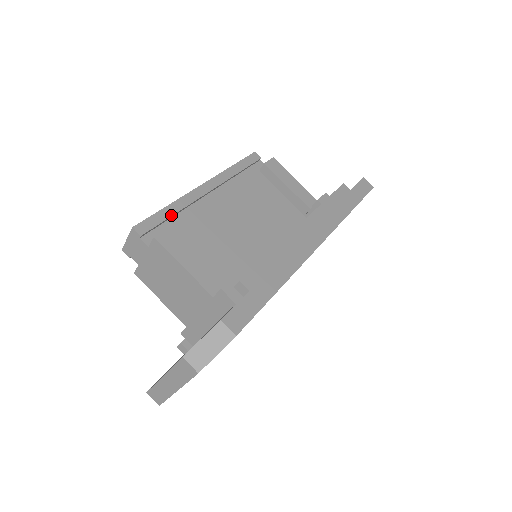
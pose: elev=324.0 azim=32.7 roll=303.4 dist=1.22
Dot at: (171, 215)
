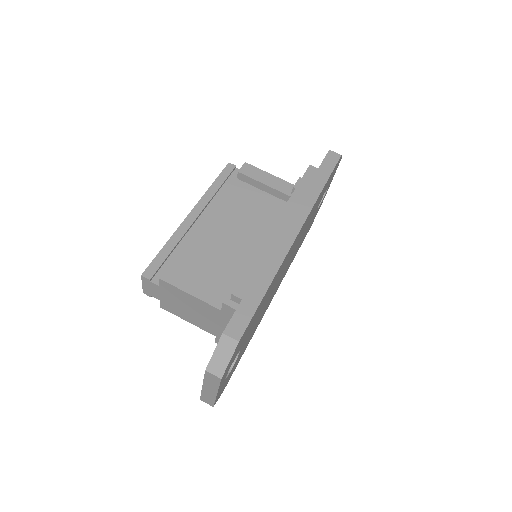
Dot at: (170, 252)
